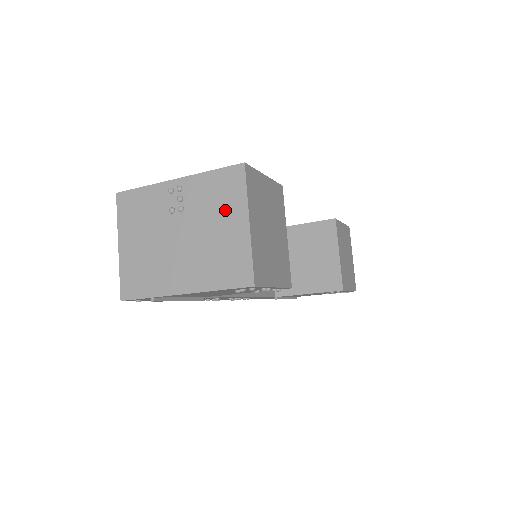
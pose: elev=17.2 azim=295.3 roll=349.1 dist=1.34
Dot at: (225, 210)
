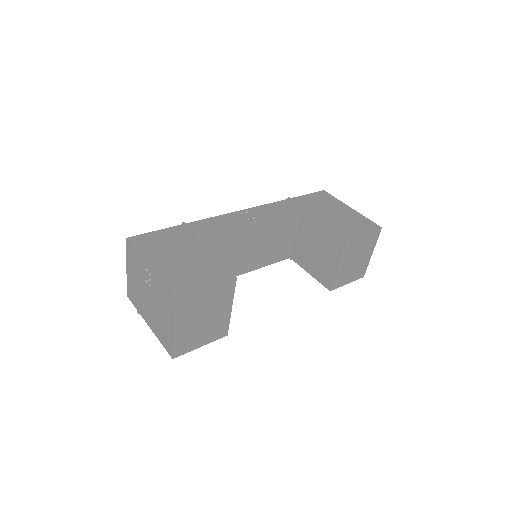
Dot at: (166, 311)
